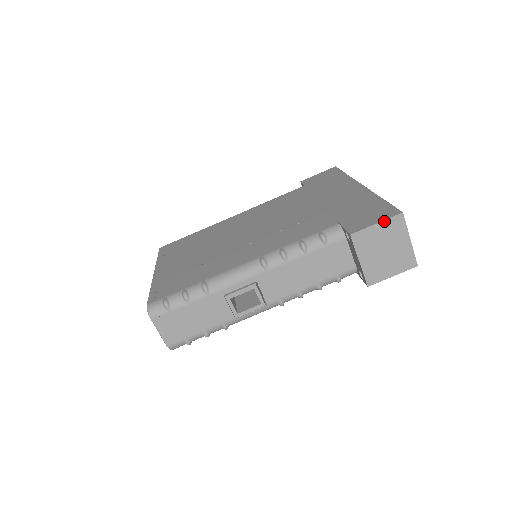
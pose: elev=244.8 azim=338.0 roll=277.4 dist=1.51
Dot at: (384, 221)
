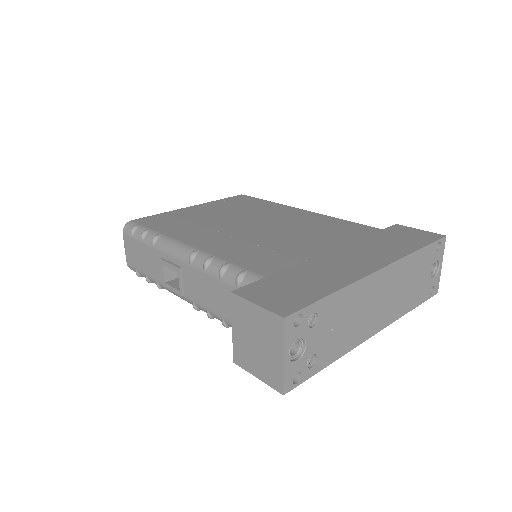
Dot at: (263, 309)
